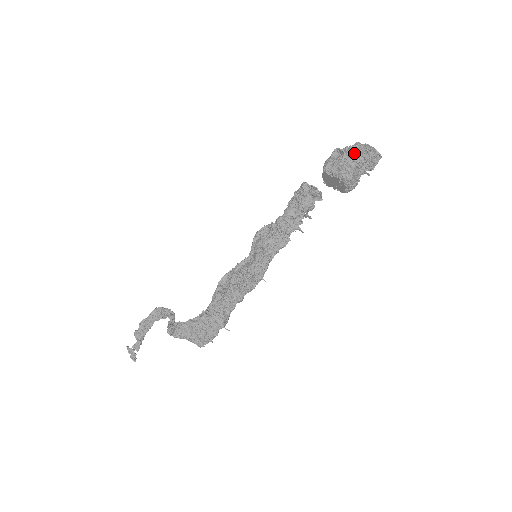
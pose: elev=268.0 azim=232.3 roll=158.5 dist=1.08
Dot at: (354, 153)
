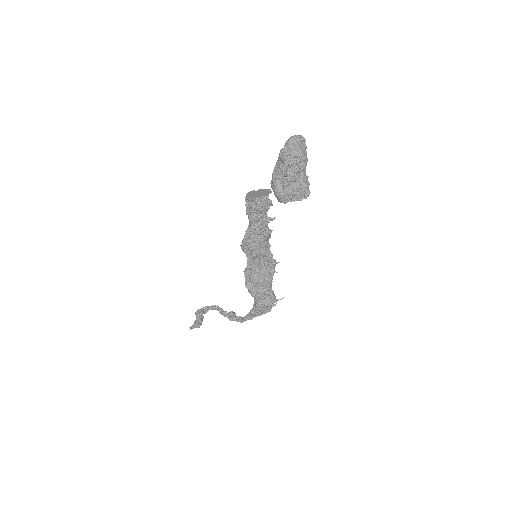
Dot at: (291, 168)
